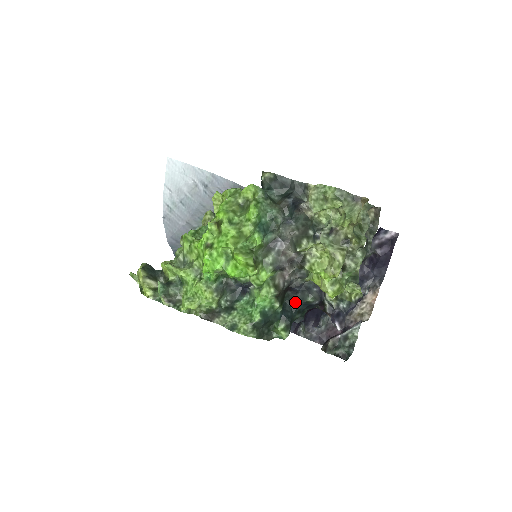
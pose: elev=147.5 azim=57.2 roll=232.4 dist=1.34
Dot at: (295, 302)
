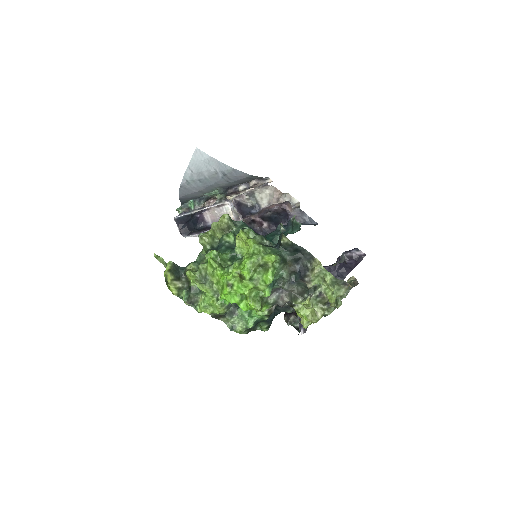
Dot at: (278, 310)
